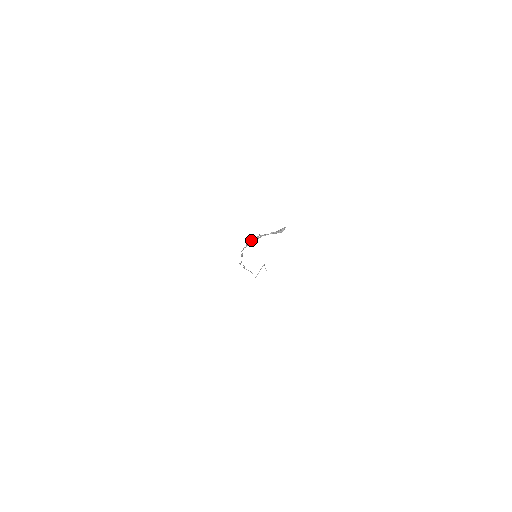
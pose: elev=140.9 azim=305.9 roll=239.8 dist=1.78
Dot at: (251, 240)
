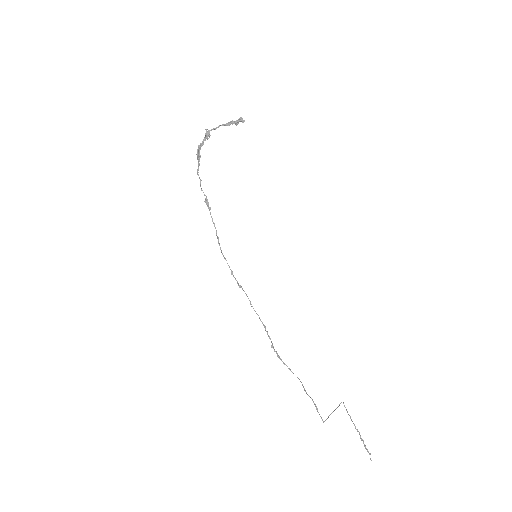
Dot at: (200, 144)
